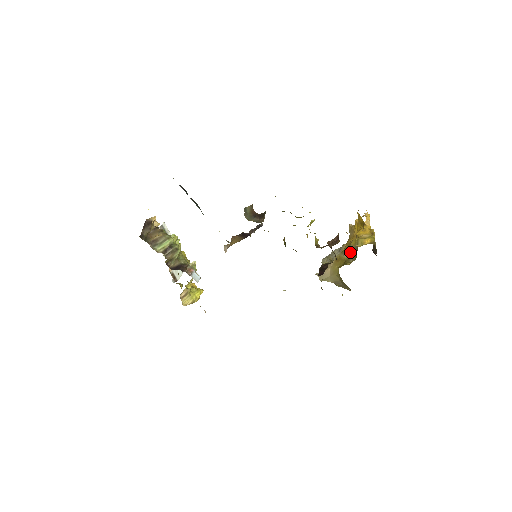
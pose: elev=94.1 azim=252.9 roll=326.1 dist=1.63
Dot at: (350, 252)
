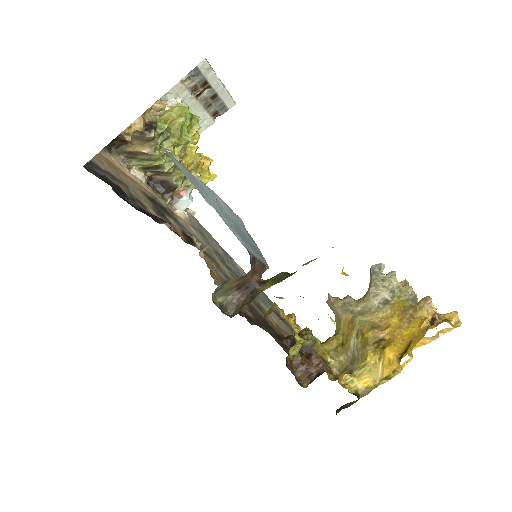
Dot at: (356, 349)
